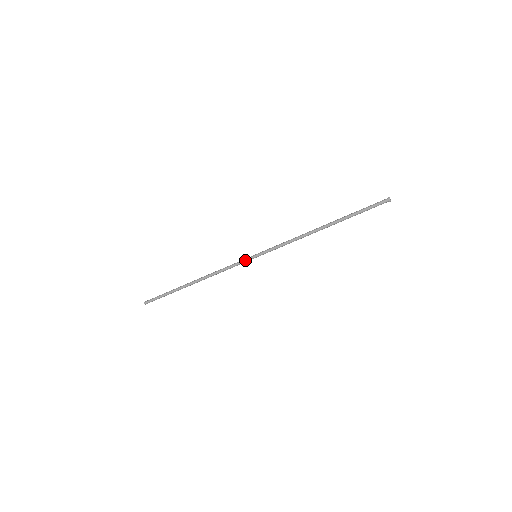
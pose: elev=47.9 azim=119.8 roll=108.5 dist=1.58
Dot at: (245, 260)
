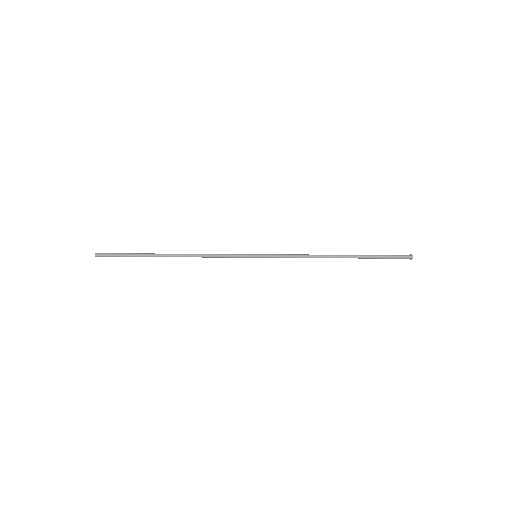
Dot at: (243, 255)
